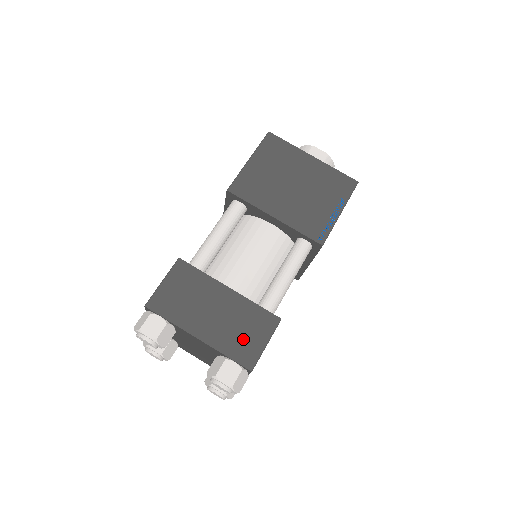
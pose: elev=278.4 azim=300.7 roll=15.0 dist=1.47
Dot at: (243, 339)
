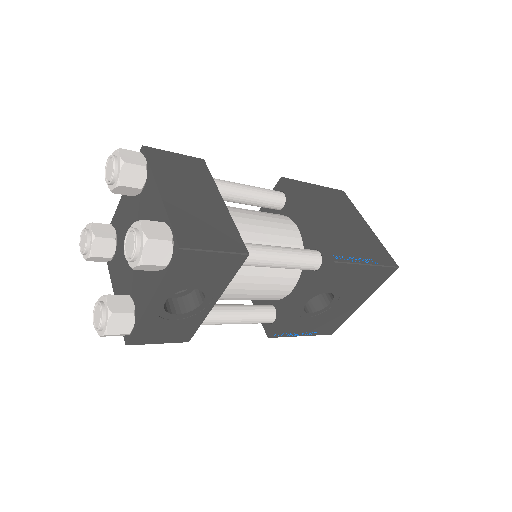
Dot at: (198, 228)
